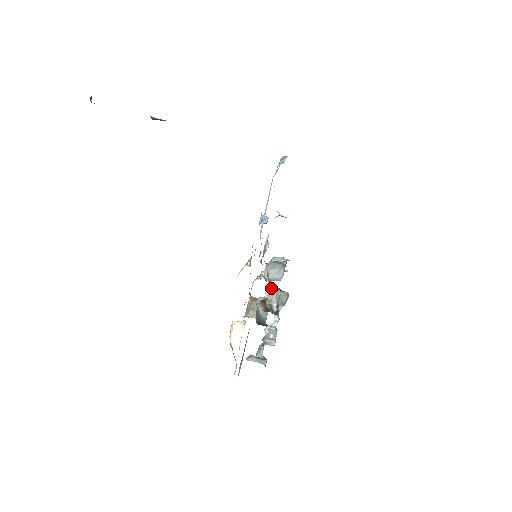
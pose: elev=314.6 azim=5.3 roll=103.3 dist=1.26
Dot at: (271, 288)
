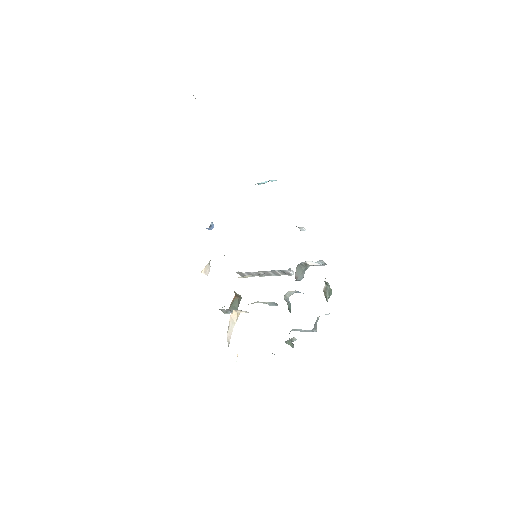
Dot at: (327, 283)
